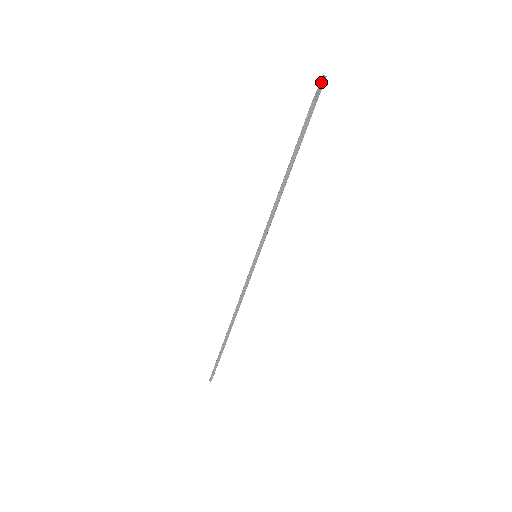
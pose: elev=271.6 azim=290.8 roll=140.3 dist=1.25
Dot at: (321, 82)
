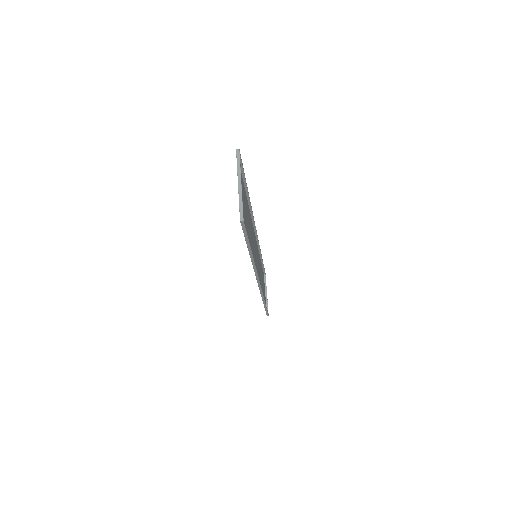
Dot at: (238, 170)
